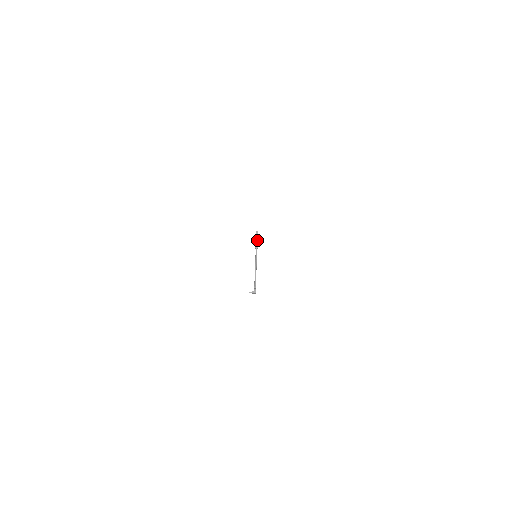
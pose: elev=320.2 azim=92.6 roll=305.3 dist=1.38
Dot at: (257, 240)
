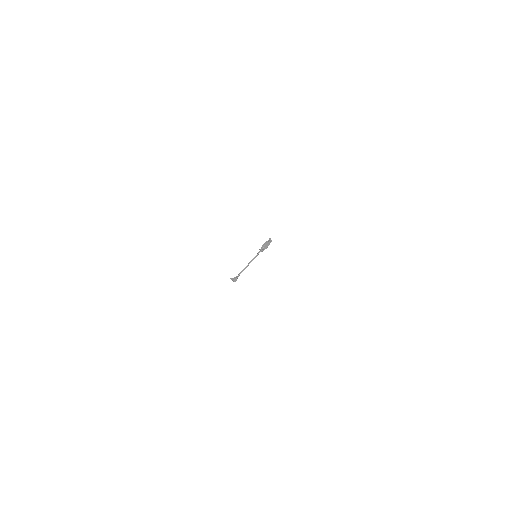
Dot at: (264, 244)
